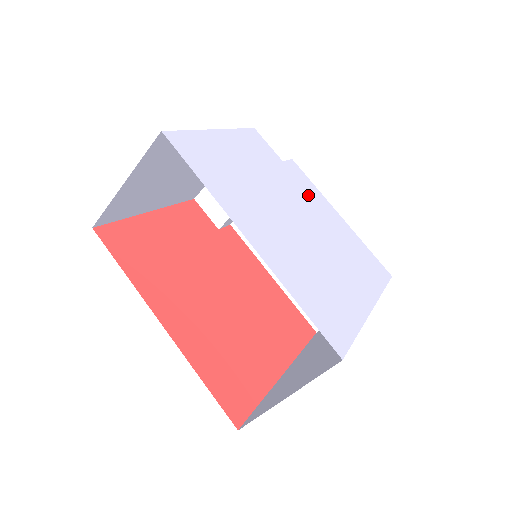
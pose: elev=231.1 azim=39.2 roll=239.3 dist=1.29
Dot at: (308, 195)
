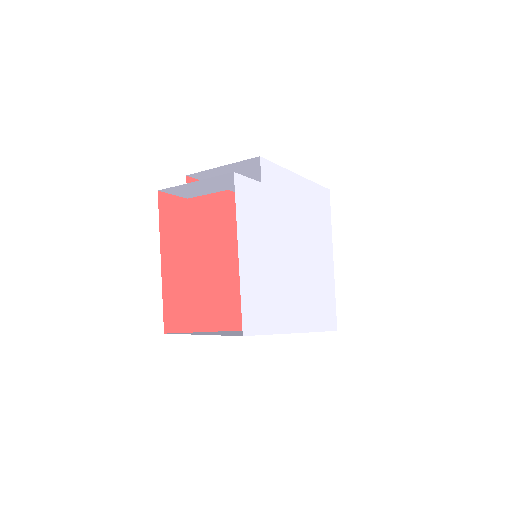
Dot at: (285, 198)
